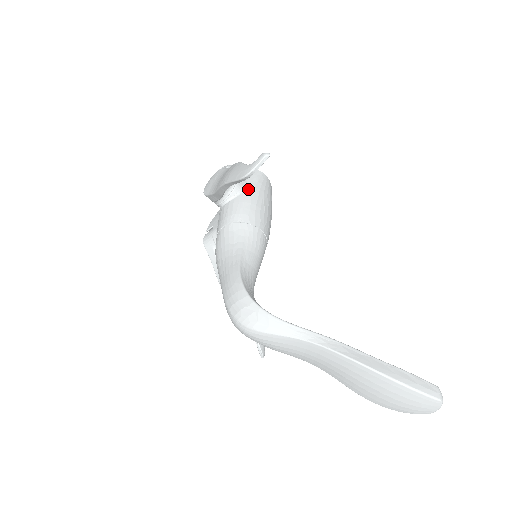
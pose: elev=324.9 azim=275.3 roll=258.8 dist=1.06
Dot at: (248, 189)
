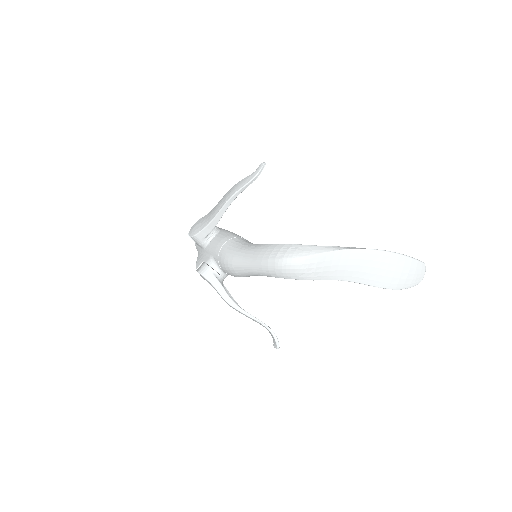
Dot at: (223, 229)
